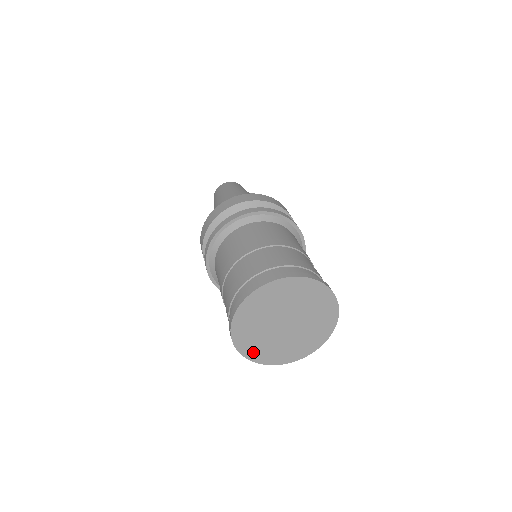
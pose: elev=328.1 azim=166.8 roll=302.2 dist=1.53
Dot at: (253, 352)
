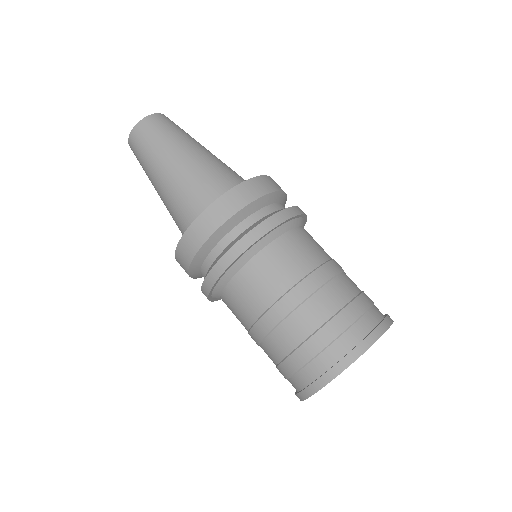
Dot at: occluded
